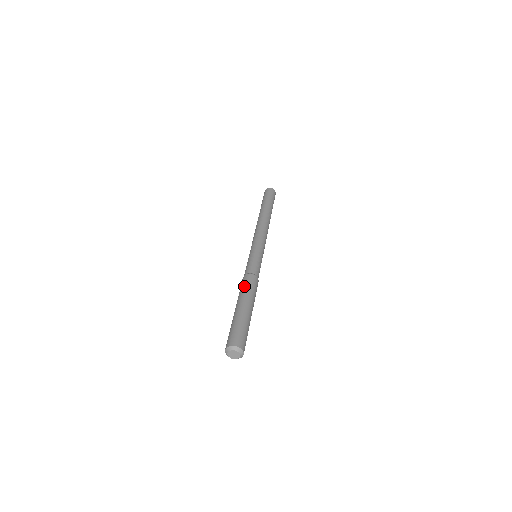
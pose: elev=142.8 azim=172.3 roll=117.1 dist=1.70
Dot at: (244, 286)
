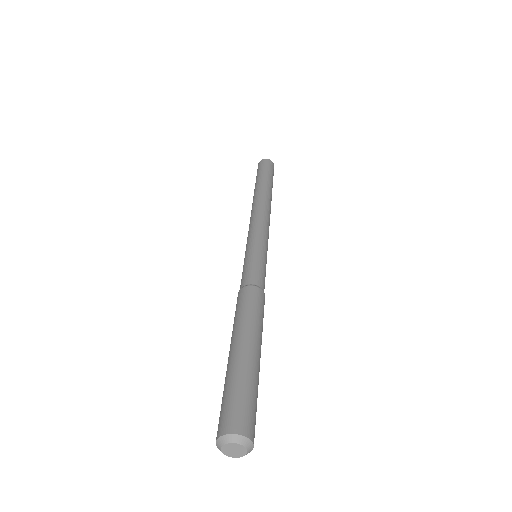
Dot at: (240, 309)
